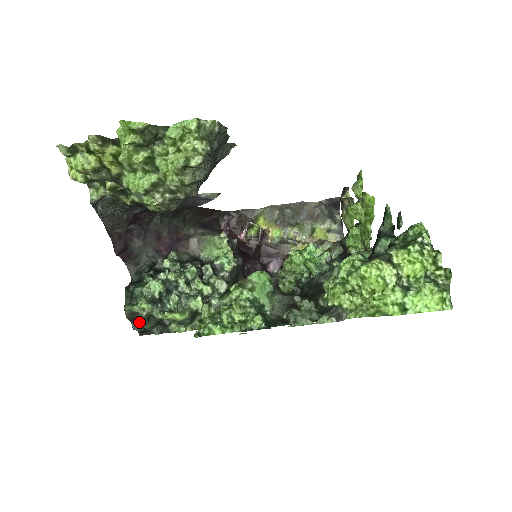
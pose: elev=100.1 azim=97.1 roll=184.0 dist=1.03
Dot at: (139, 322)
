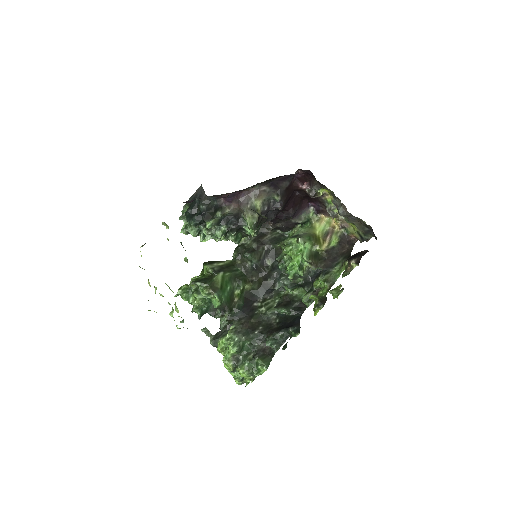
Dot at: occluded
